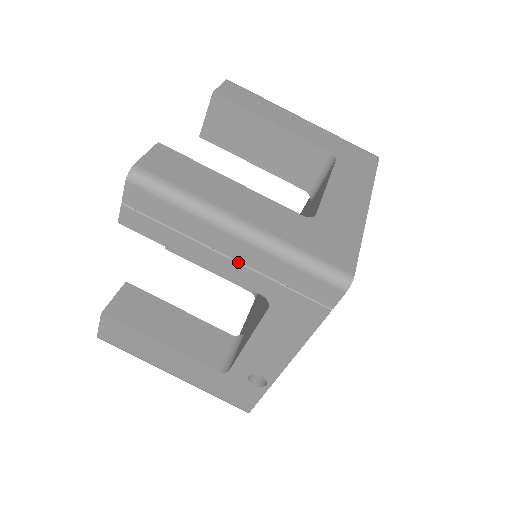
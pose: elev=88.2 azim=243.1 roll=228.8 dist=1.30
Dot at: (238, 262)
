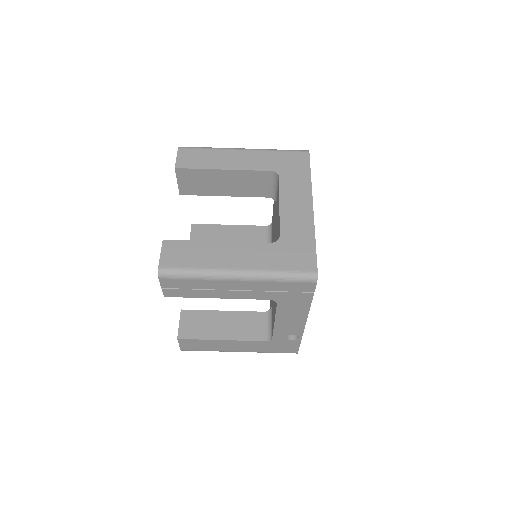
Dot at: (246, 290)
